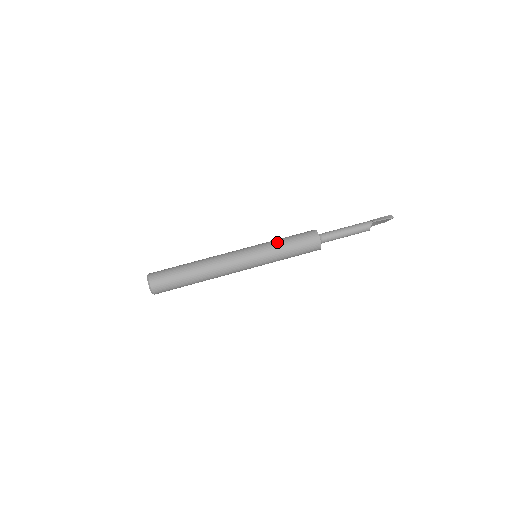
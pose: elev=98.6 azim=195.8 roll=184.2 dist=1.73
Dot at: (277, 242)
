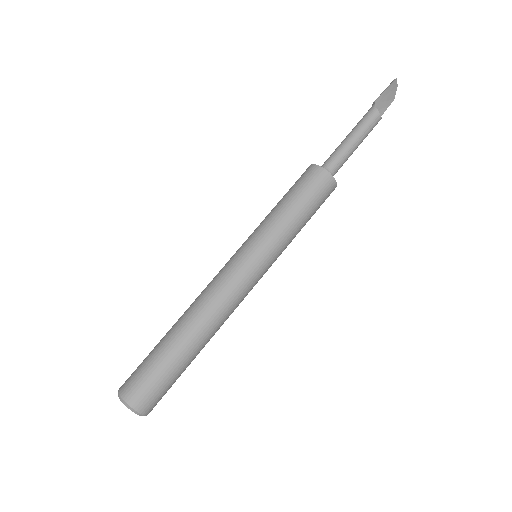
Dot at: (267, 215)
